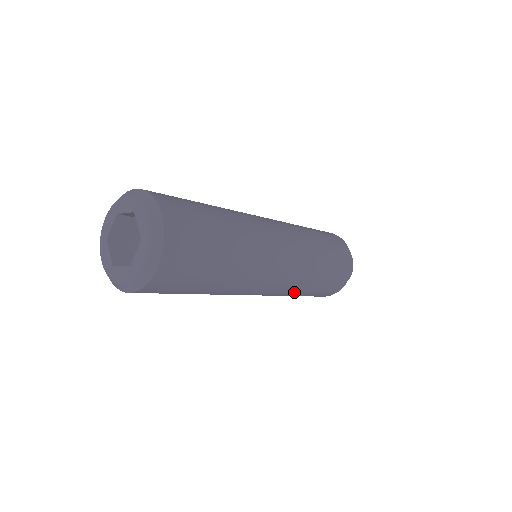
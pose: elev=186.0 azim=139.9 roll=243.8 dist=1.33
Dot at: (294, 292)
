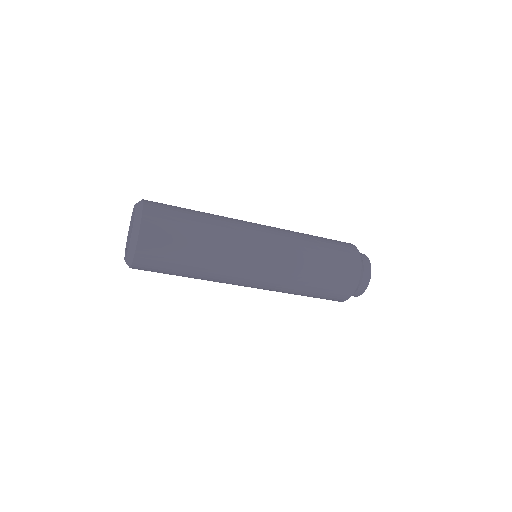
Dot at: (299, 269)
